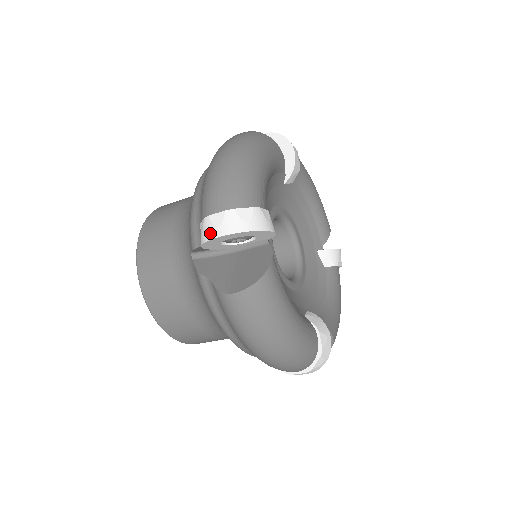
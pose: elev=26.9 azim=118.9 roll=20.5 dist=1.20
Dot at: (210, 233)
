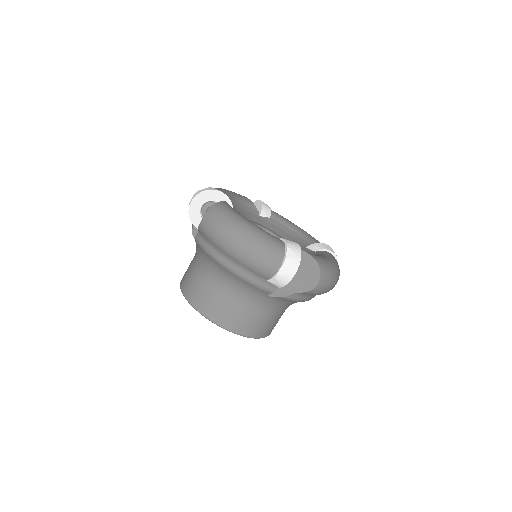
Dot at: (189, 206)
